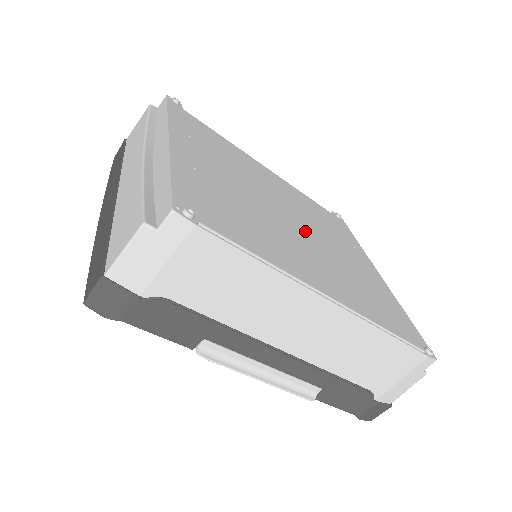
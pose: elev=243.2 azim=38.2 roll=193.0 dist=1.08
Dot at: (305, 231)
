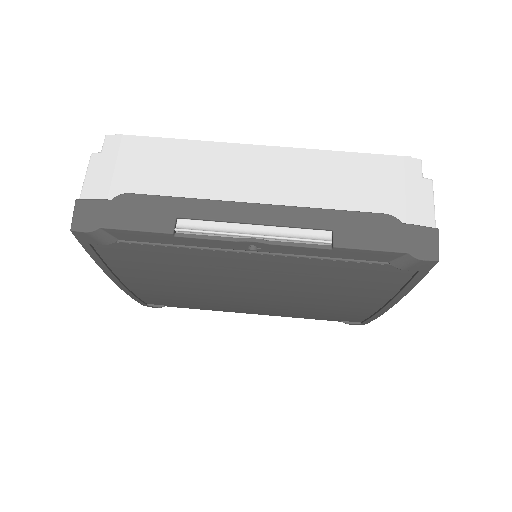
Dot at: occluded
